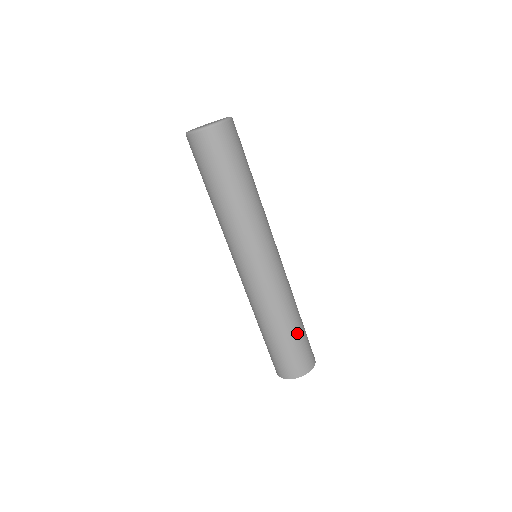
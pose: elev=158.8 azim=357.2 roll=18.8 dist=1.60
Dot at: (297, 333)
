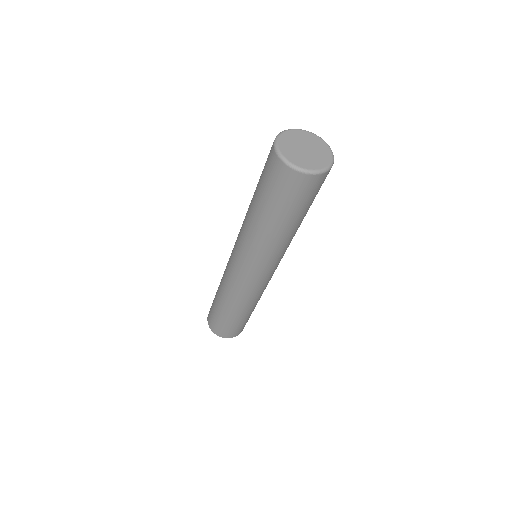
Dot at: (247, 317)
